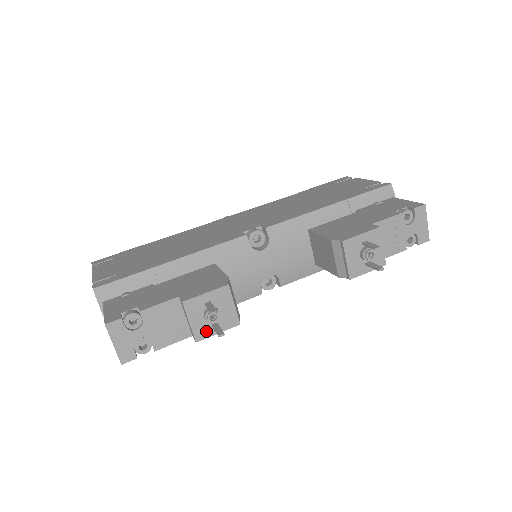
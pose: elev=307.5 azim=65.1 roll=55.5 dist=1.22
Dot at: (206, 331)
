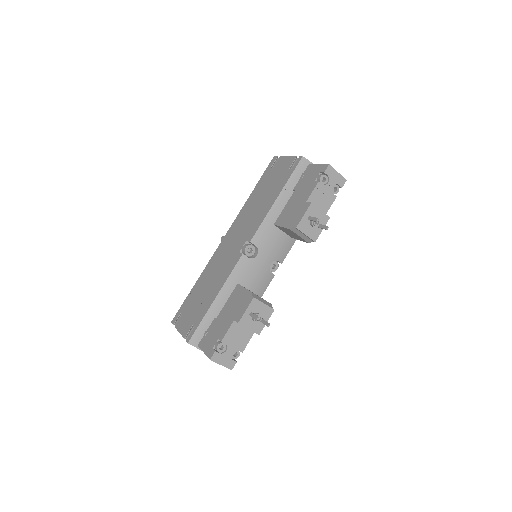
Dot at: (260, 326)
